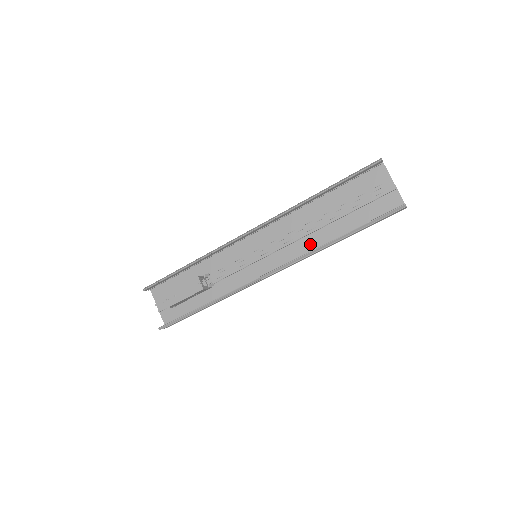
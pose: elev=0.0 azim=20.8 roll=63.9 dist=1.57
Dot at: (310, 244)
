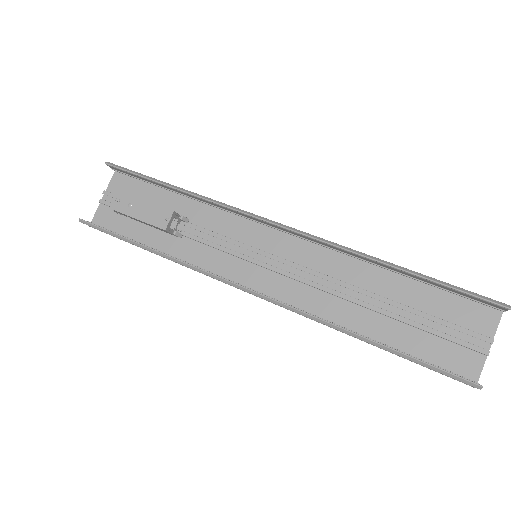
Dot at: (326, 307)
